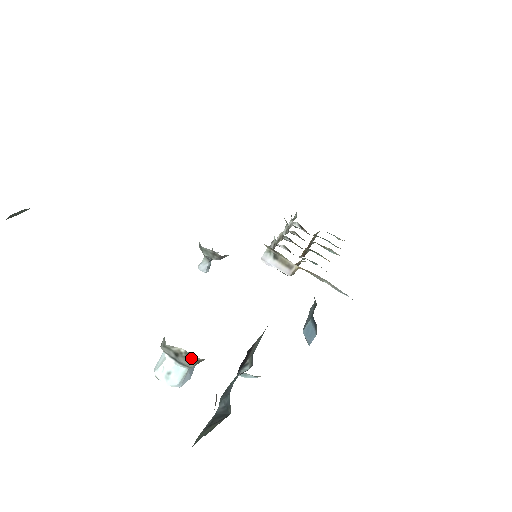
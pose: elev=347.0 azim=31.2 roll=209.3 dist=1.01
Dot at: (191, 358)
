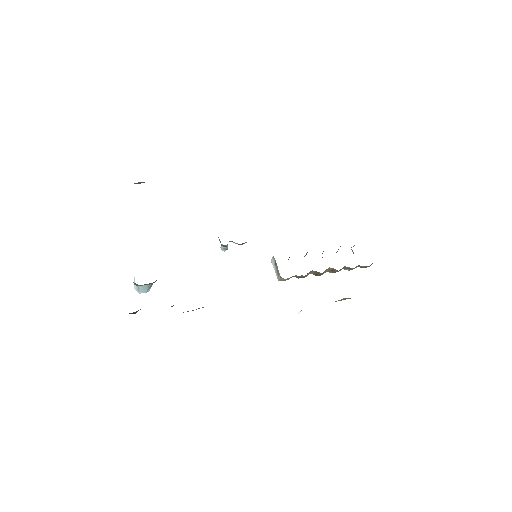
Dot at: occluded
